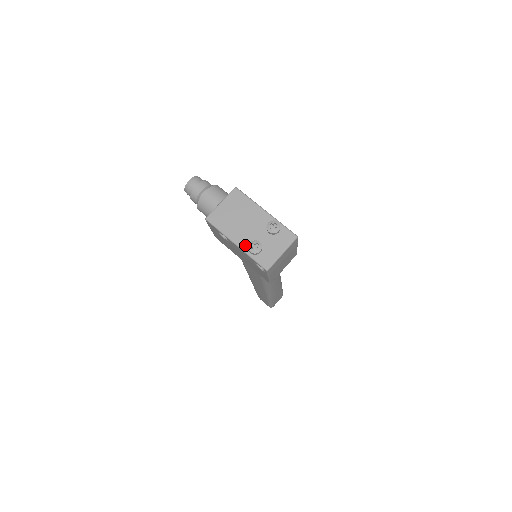
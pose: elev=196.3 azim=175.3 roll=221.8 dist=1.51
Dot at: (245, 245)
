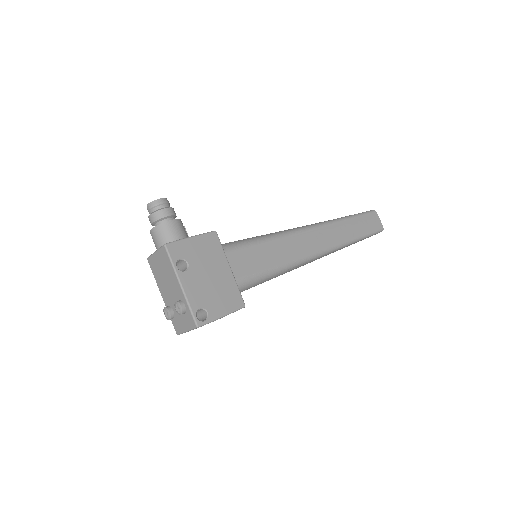
Dot at: (166, 303)
